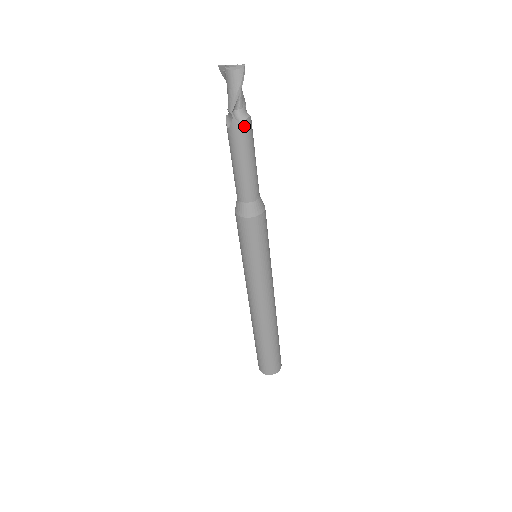
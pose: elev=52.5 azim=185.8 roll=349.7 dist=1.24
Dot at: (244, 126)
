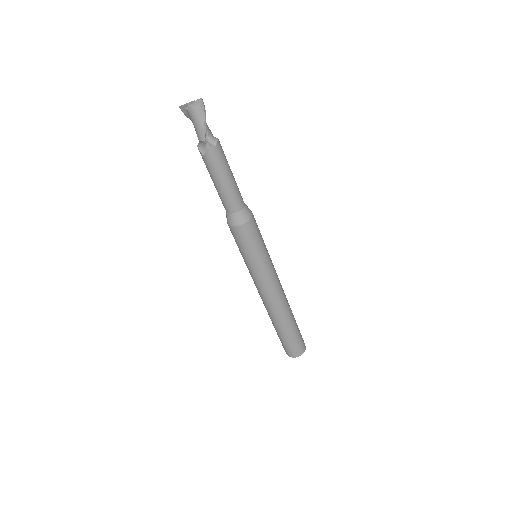
Dot at: (217, 148)
